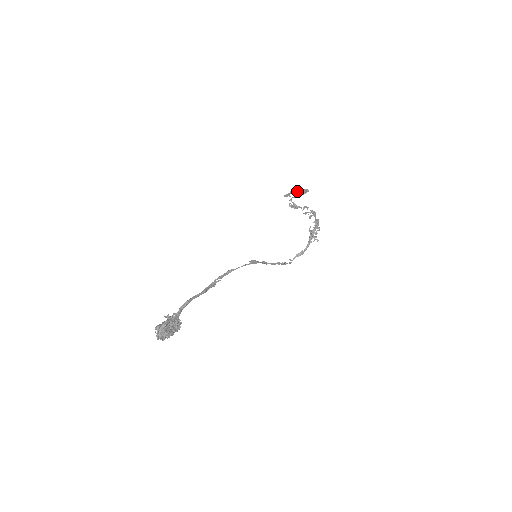
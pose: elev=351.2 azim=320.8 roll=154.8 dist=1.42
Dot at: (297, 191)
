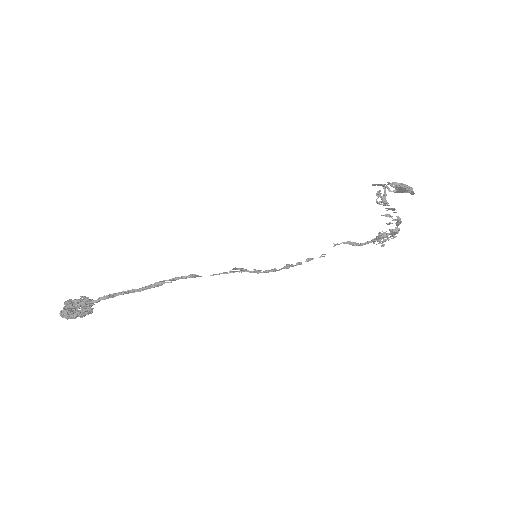
Dot at: (397, 187)
